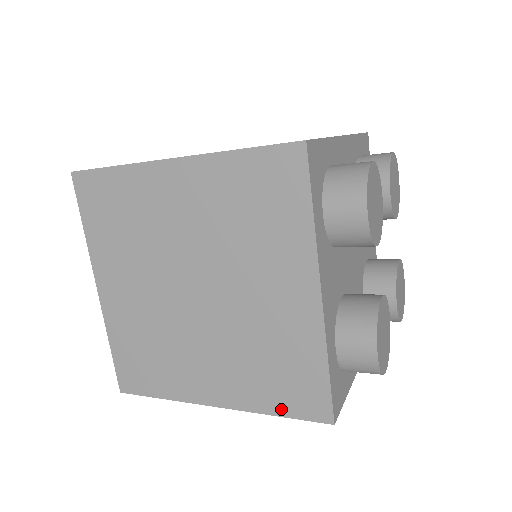
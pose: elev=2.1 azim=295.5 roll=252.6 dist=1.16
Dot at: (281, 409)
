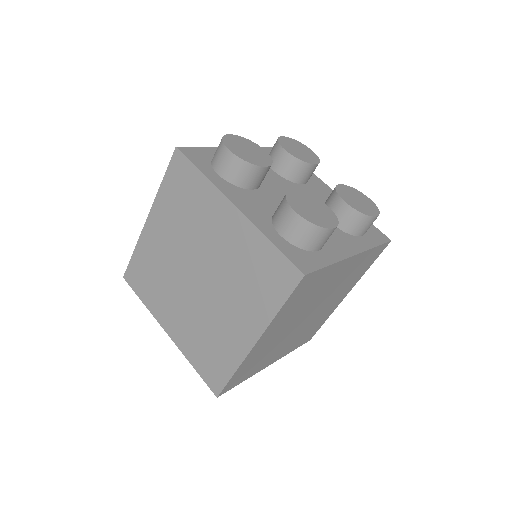
Dot at: (278, 300)
